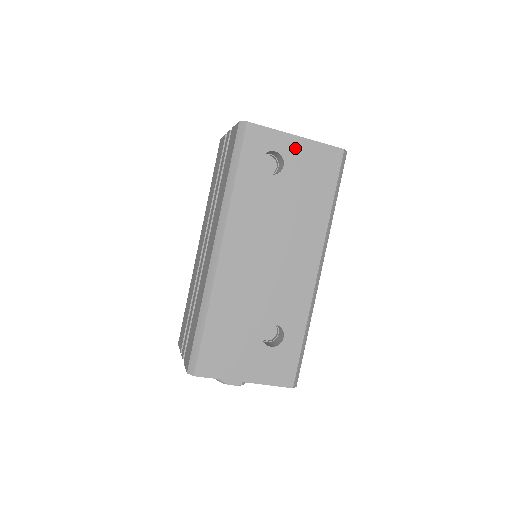
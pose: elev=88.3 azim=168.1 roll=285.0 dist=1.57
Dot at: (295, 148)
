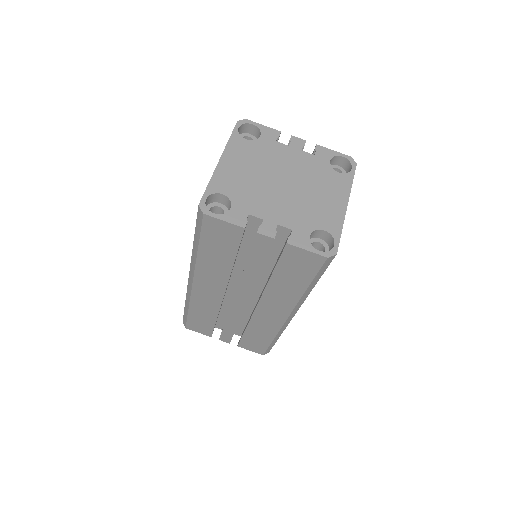
Dot at: occluded
